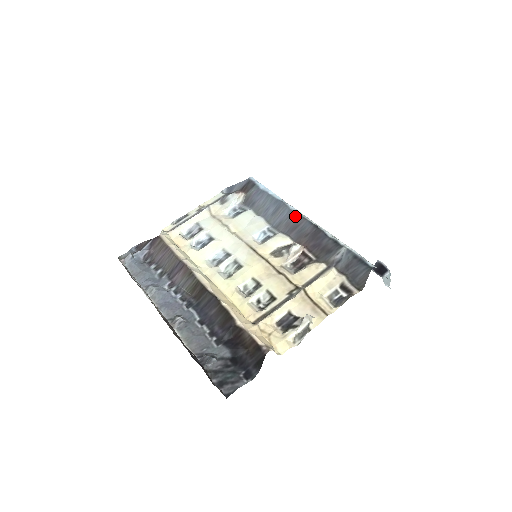
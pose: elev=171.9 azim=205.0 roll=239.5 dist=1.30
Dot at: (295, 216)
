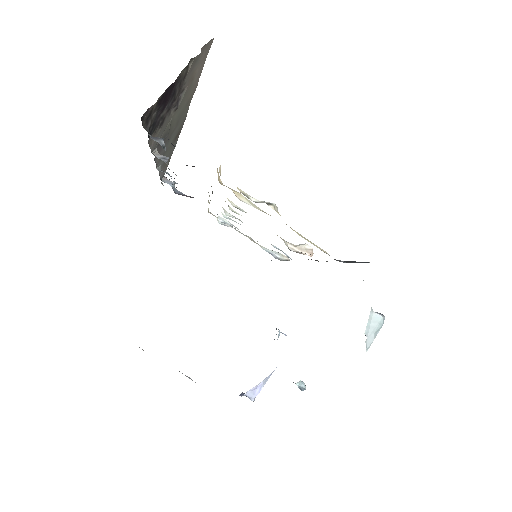
Dot at: occluded
